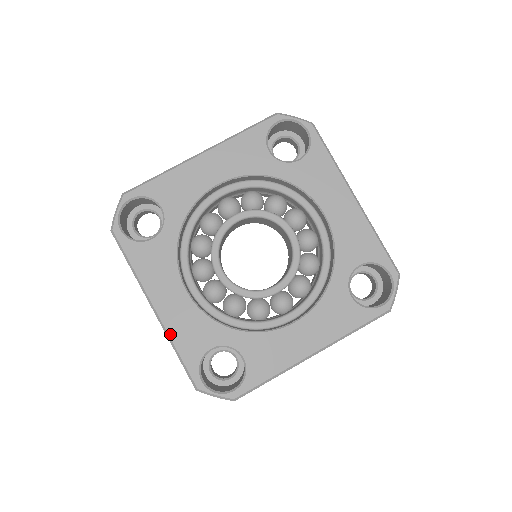
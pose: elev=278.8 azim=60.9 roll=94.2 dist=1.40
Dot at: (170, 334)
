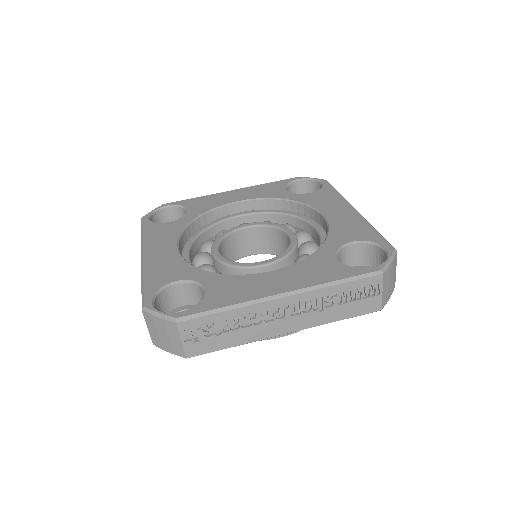
Dot at: (145, 269)
